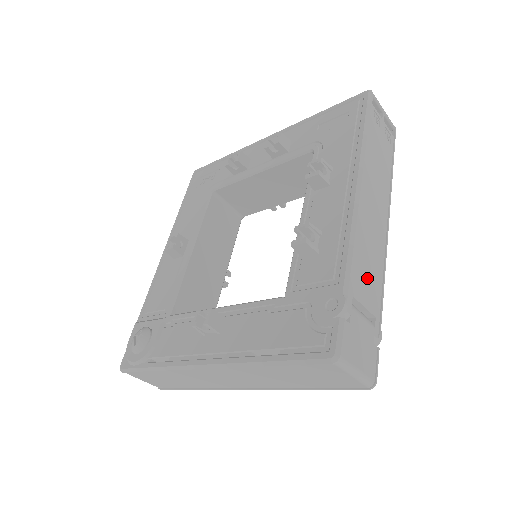
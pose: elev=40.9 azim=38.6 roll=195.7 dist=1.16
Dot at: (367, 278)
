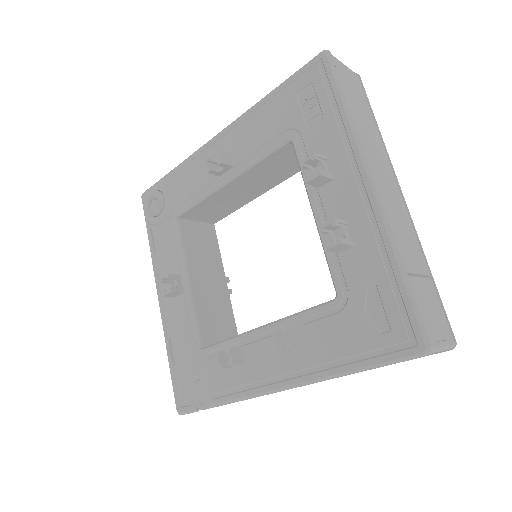
Dot at: occluded
